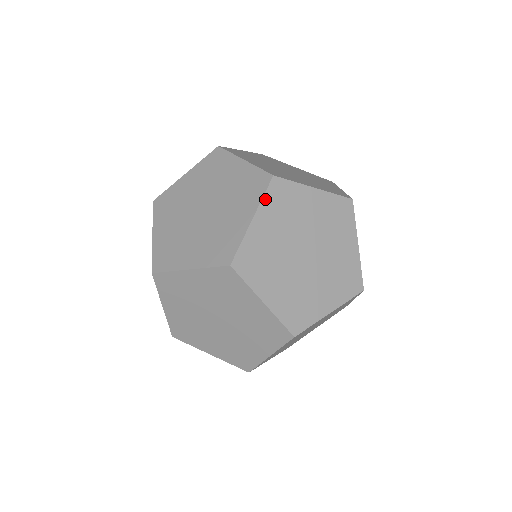
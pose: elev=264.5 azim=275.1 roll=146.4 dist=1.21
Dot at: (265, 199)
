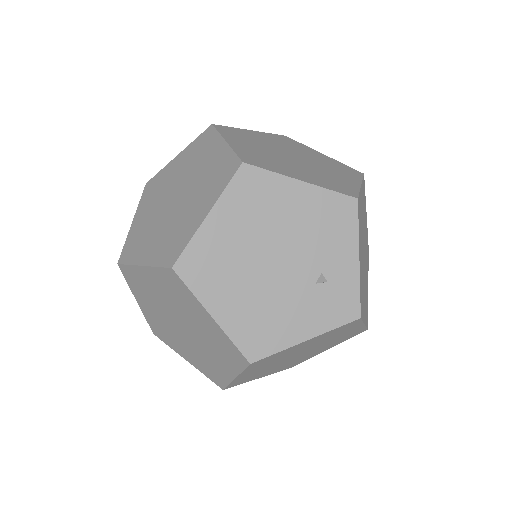
Dot at: occluded
